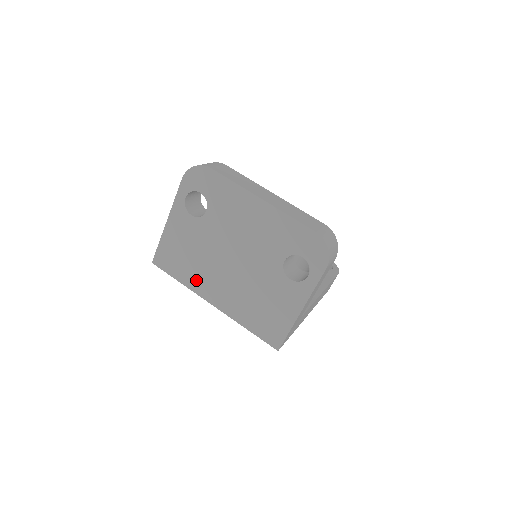
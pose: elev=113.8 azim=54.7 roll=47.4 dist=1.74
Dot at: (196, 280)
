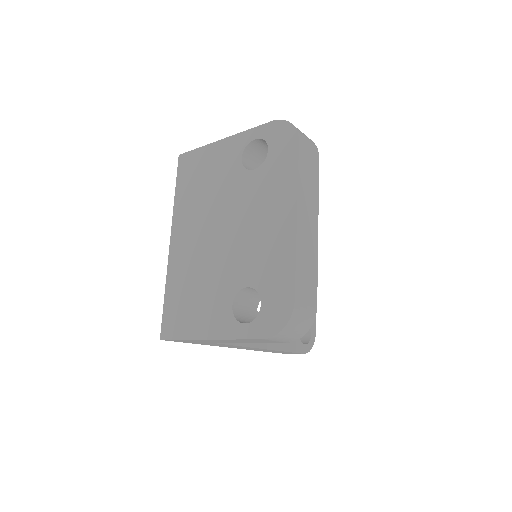
Dot at: (184, 209)
